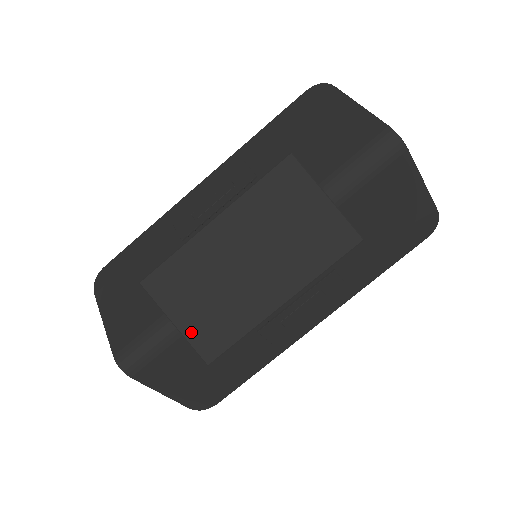
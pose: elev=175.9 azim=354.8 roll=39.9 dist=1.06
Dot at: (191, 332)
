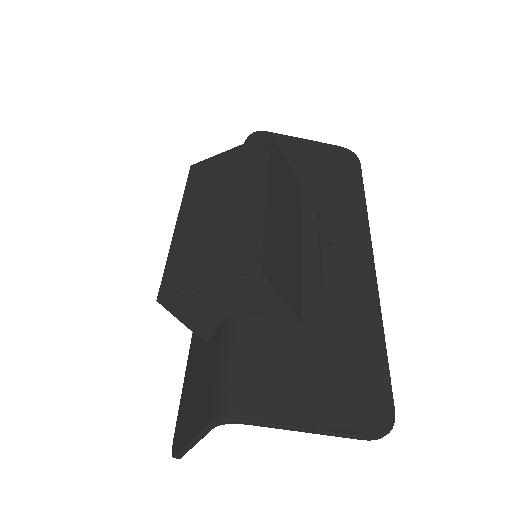
Dot at: (223, 274)
